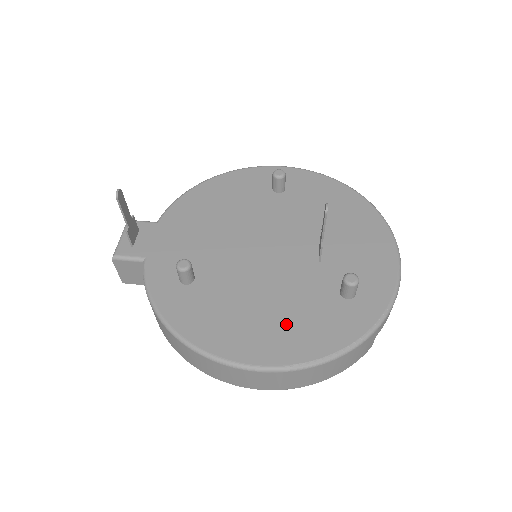
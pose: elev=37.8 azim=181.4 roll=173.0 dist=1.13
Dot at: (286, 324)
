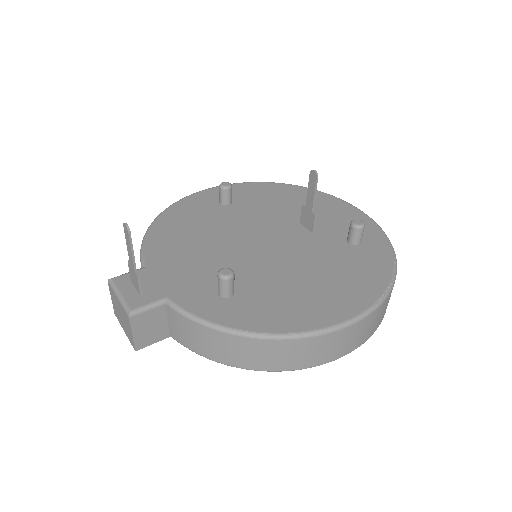
Dot at: (340, 280)
